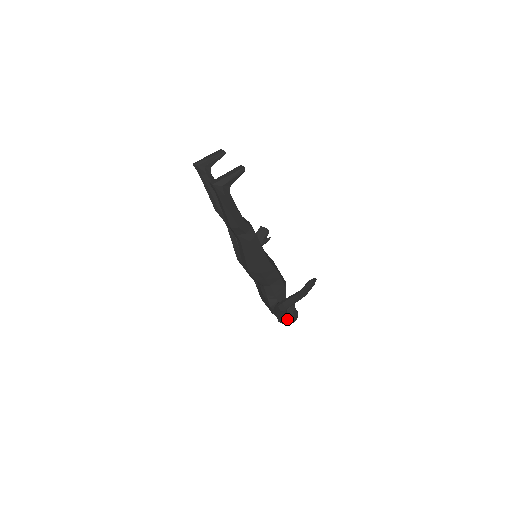
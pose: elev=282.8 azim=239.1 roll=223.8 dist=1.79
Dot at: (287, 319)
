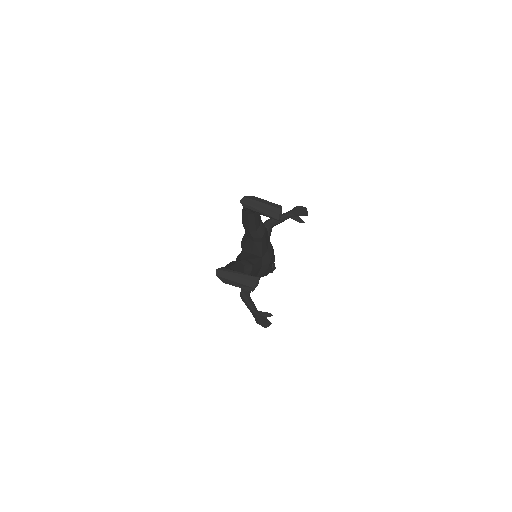
Dot at: occluded
